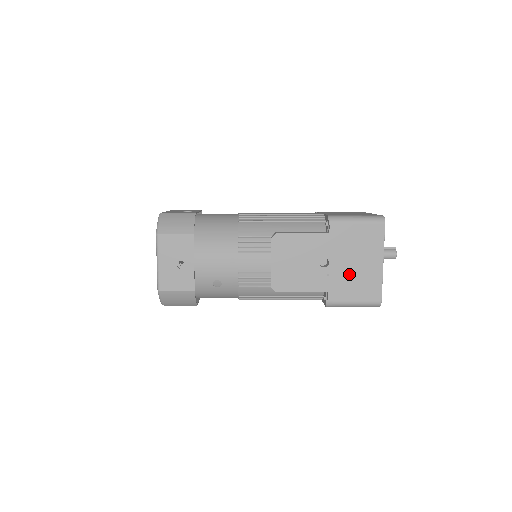
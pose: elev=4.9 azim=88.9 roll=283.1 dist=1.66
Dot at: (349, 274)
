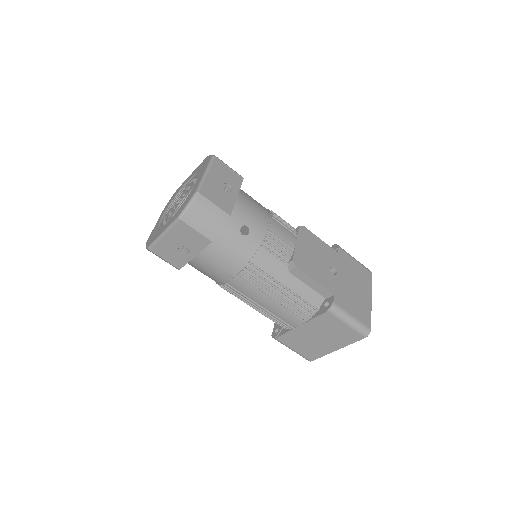
Dot at: (350, 291)
